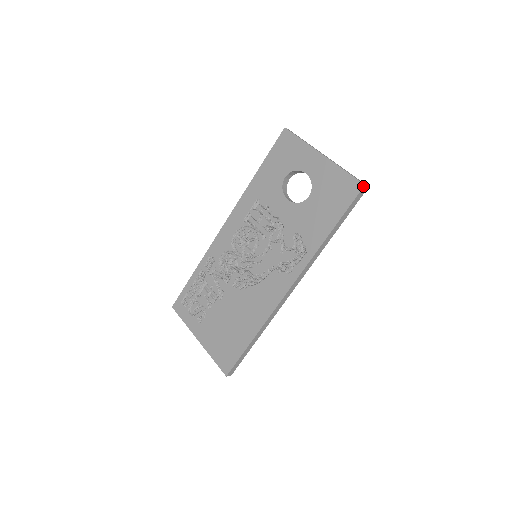
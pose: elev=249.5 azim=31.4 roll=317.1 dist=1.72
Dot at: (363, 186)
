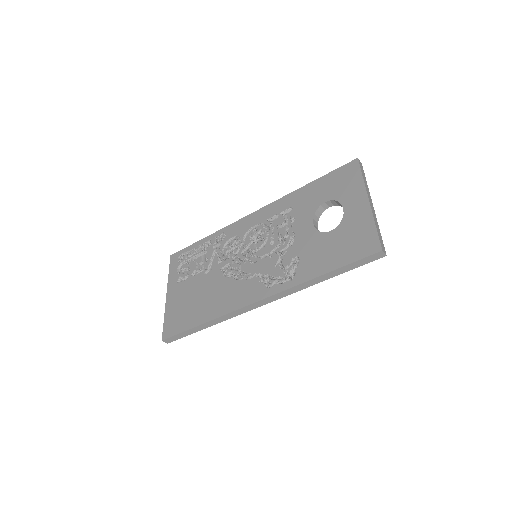
Dot at: (380, 250)
